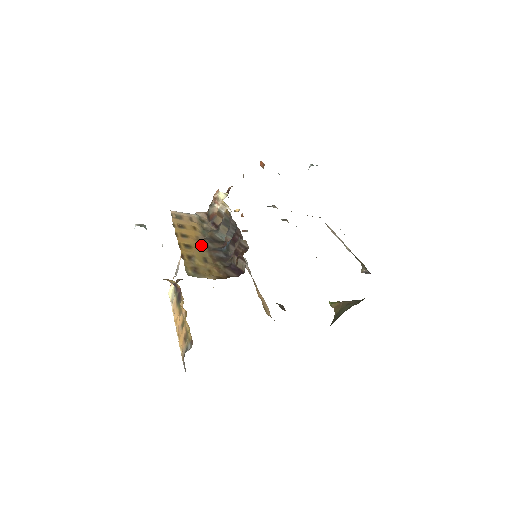
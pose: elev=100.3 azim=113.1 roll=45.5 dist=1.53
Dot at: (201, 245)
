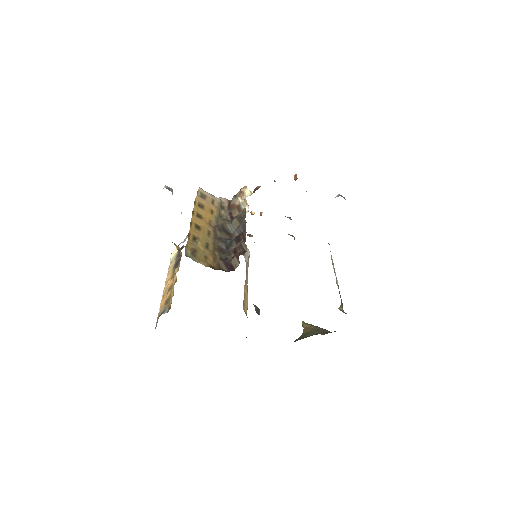
Dot at: (210, 230)
